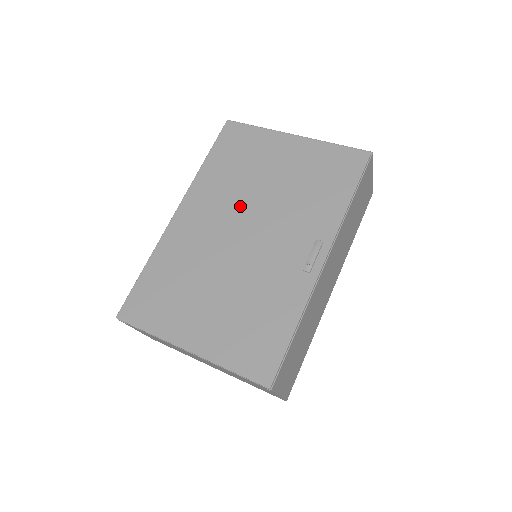
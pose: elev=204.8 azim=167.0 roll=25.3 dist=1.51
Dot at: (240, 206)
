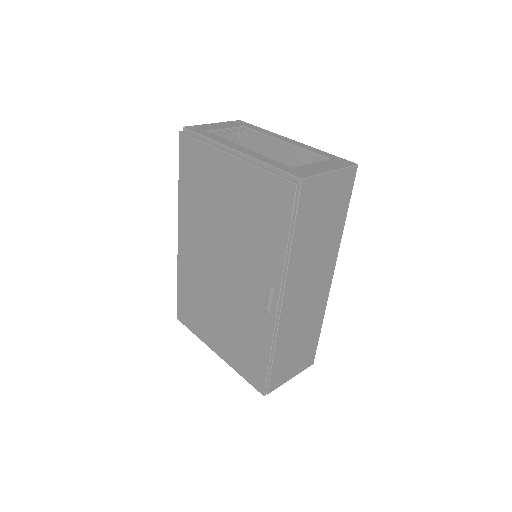
Dot at: (213, 238)
